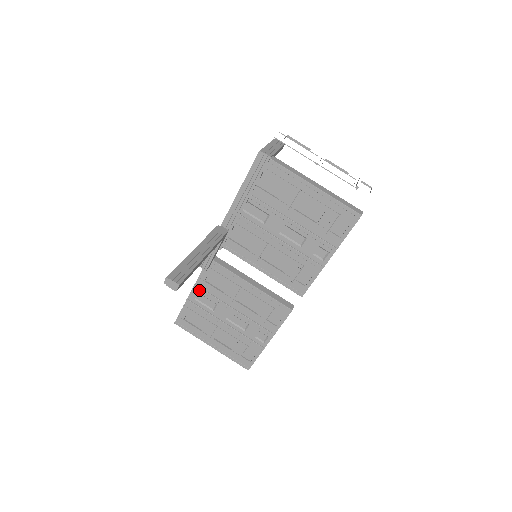
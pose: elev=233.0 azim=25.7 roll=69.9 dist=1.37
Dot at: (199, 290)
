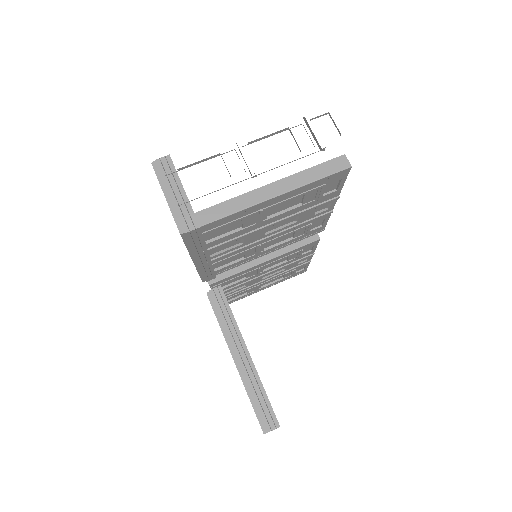
Dot at: occluded
